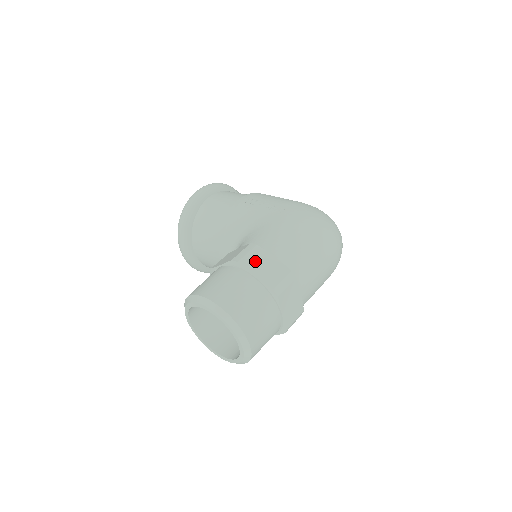
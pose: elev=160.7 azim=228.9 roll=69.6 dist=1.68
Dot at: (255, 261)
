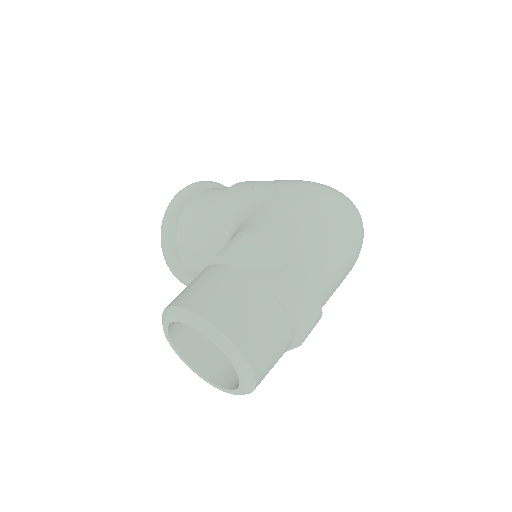
Dot at: (245, 252)
